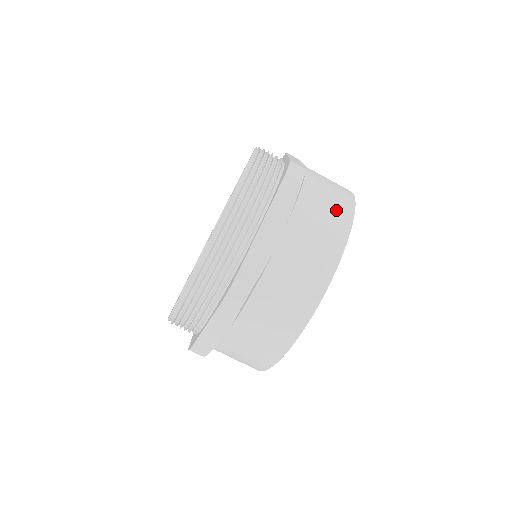
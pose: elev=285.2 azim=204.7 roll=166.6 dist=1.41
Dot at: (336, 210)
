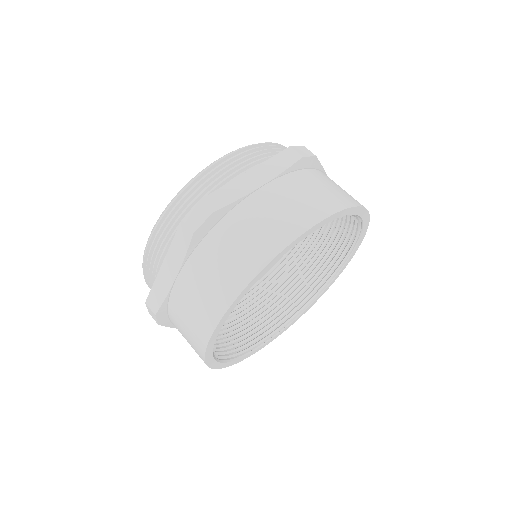
Dot at: (332, 195)
